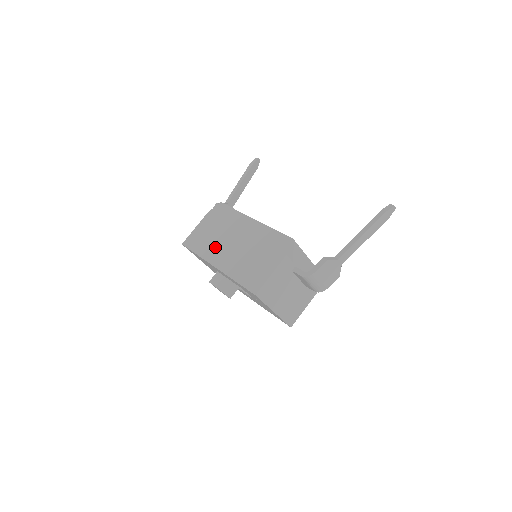
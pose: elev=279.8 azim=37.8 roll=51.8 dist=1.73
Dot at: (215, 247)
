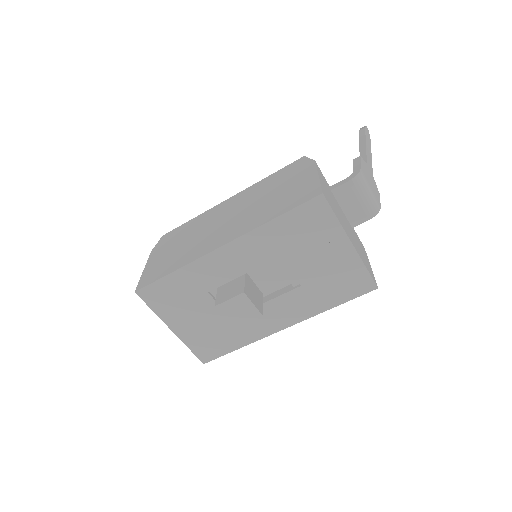
Dot at: (199, 244)
